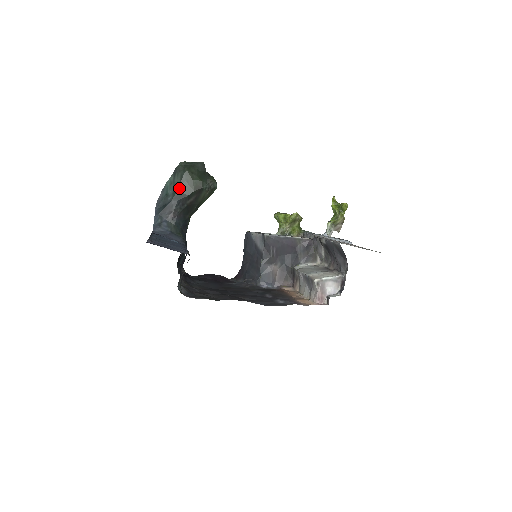
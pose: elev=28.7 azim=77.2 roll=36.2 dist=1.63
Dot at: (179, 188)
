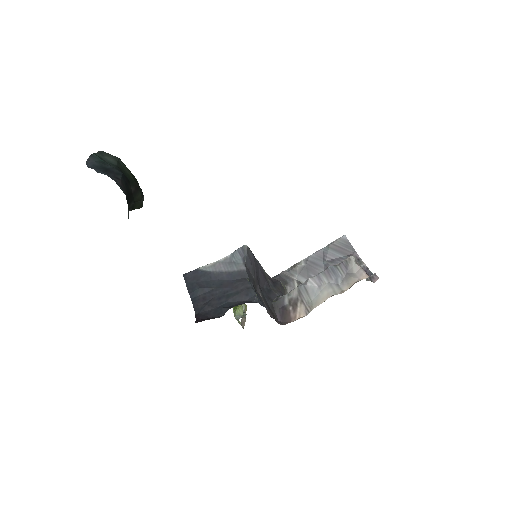
Dot at: (117, 165)
